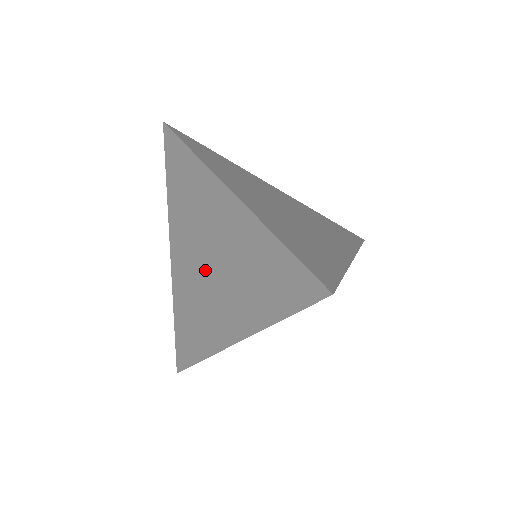
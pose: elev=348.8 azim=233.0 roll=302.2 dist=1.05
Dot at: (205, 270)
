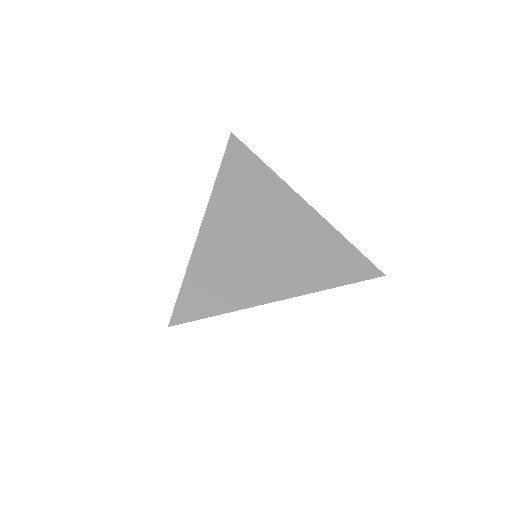
Dot at: occluded
